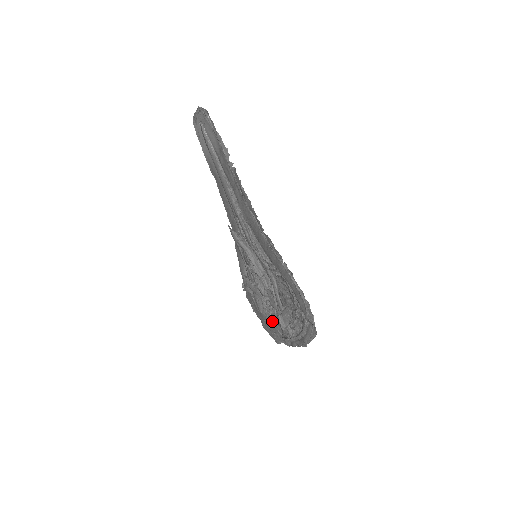
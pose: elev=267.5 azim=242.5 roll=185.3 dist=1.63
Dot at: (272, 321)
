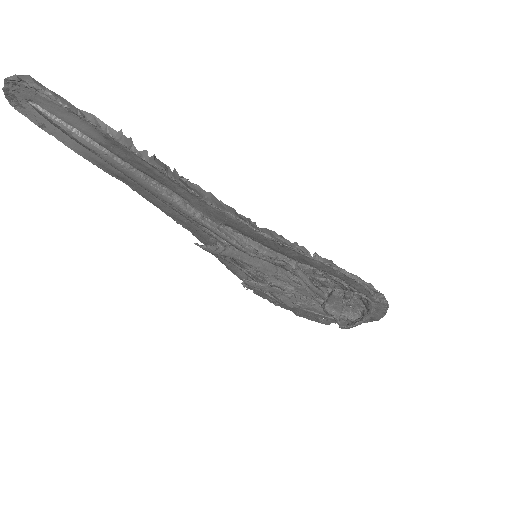
Dot at: (311, 310)
